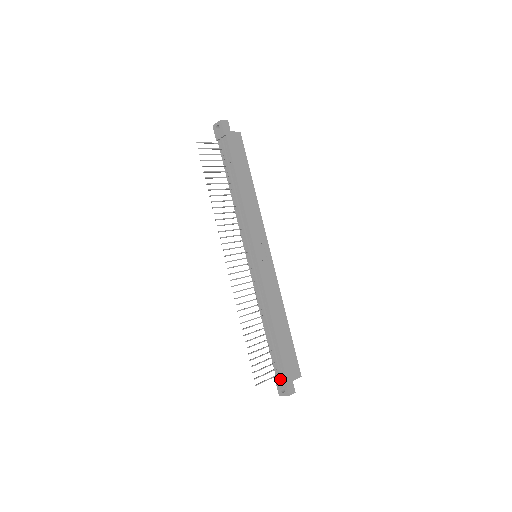
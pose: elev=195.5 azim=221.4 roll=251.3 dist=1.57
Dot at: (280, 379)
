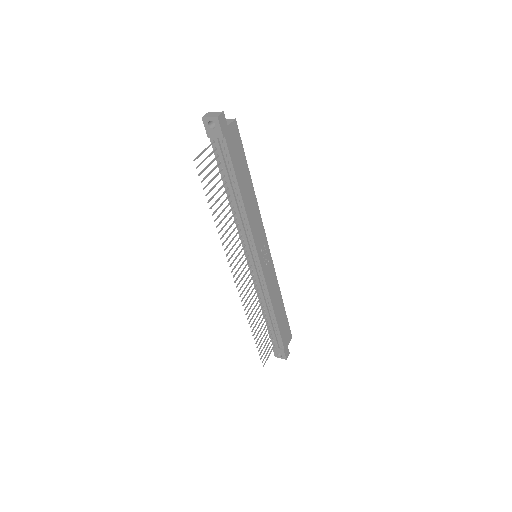
Dot at: (278, 349)
